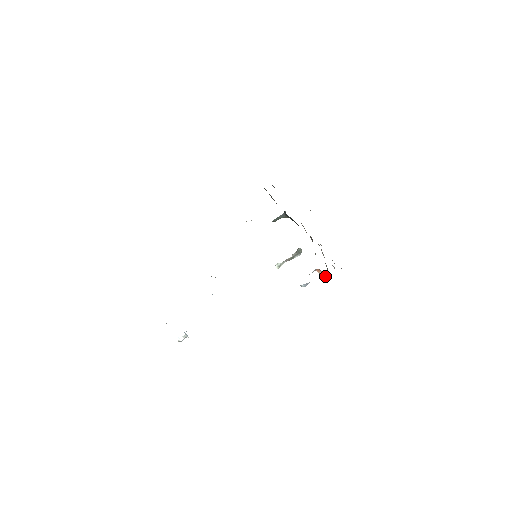
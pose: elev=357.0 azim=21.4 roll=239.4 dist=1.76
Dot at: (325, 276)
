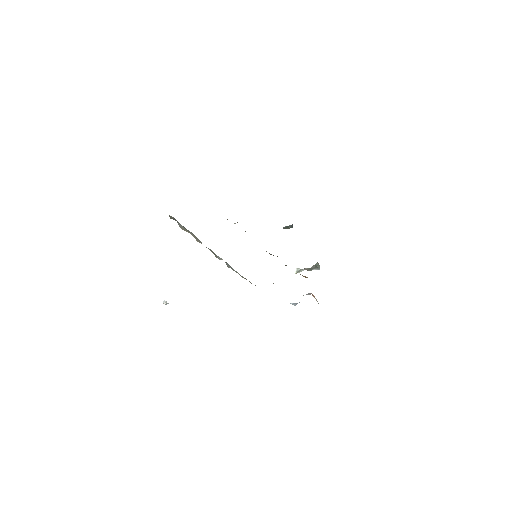
Dot at: occluded
